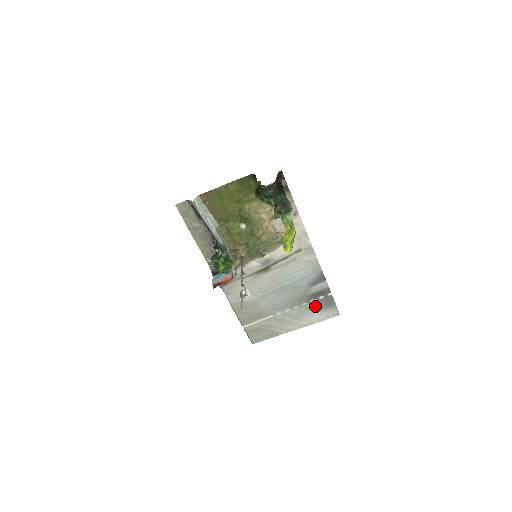
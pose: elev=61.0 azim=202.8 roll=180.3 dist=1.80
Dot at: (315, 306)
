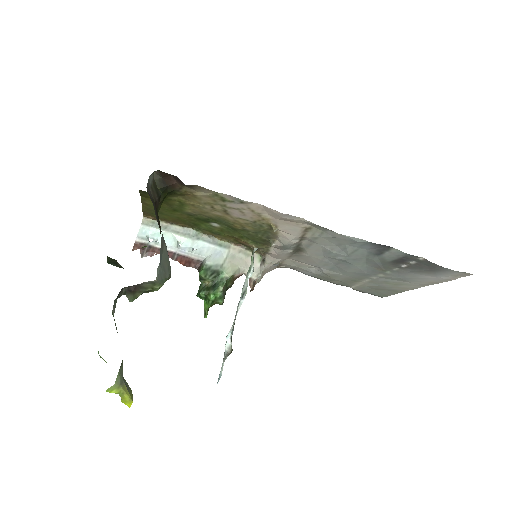
Dot at: (414, 271)
